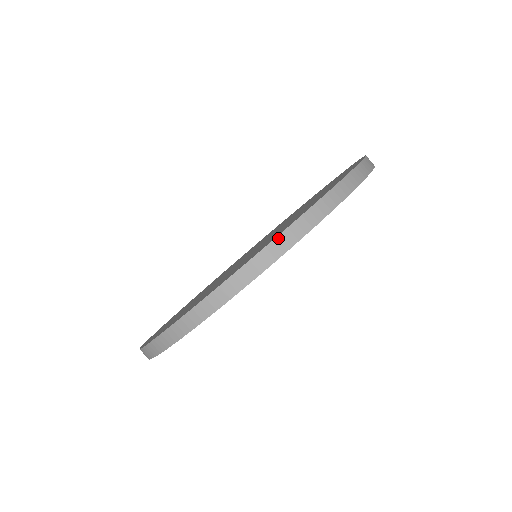
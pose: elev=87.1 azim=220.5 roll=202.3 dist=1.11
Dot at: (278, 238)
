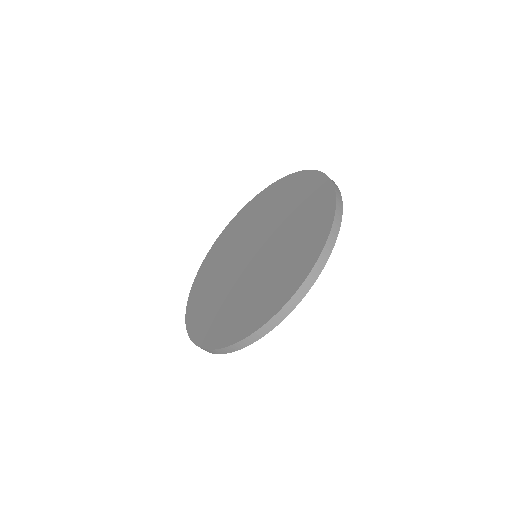
Dot at: (335, 219)
